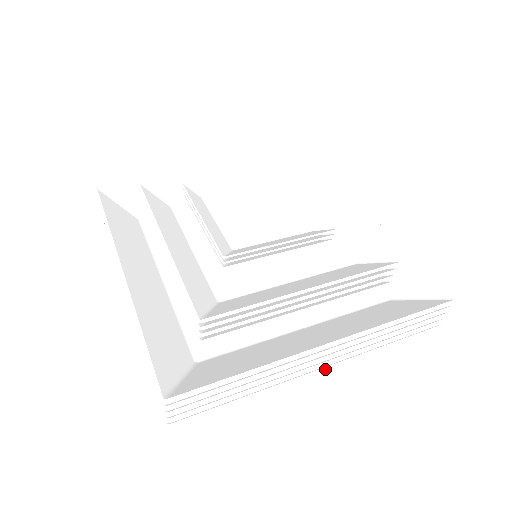
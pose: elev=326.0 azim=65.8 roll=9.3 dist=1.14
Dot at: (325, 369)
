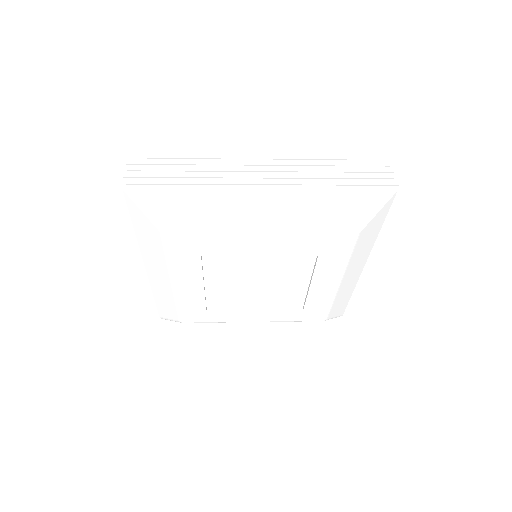
Dot at: (267, 185)
